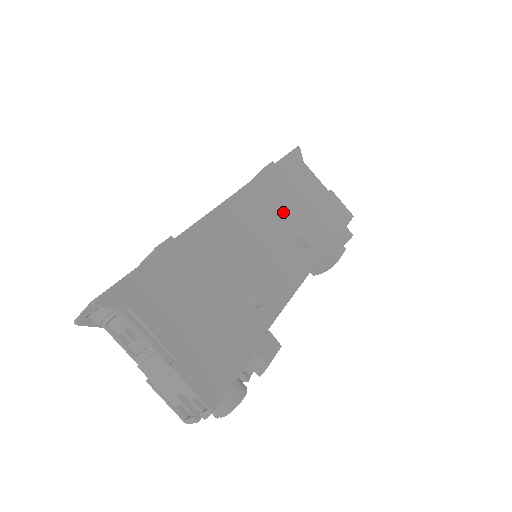
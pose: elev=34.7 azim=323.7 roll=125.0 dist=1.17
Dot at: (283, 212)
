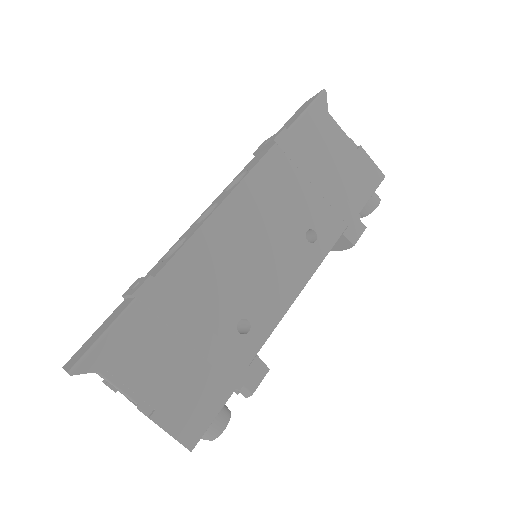
Dot at: (290, 201)
